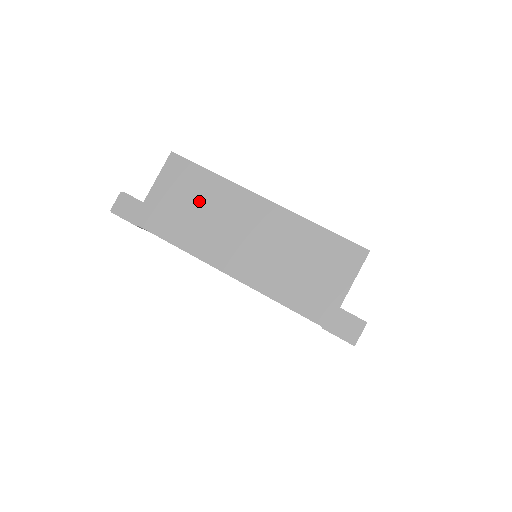
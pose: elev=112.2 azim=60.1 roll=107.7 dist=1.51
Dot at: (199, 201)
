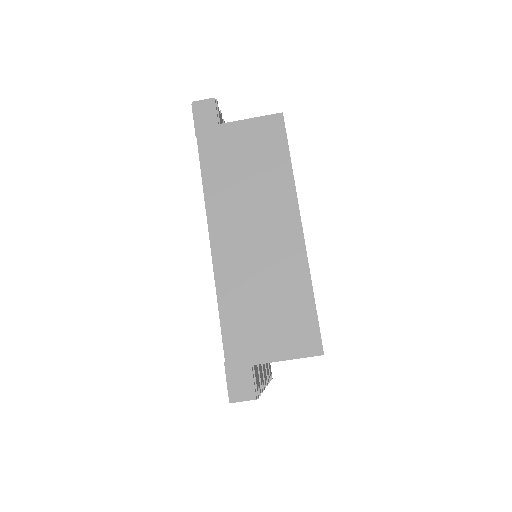
Dot at: (256, 170)
